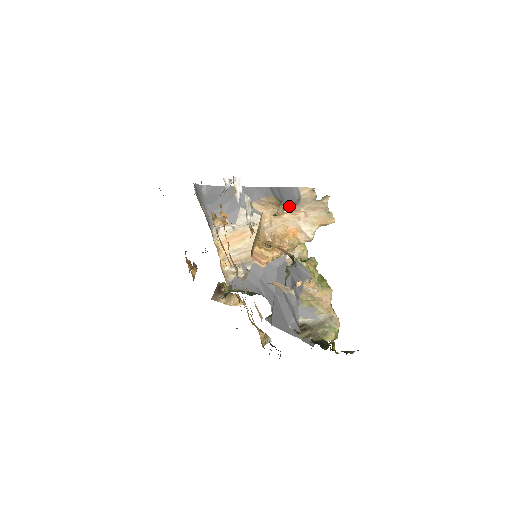
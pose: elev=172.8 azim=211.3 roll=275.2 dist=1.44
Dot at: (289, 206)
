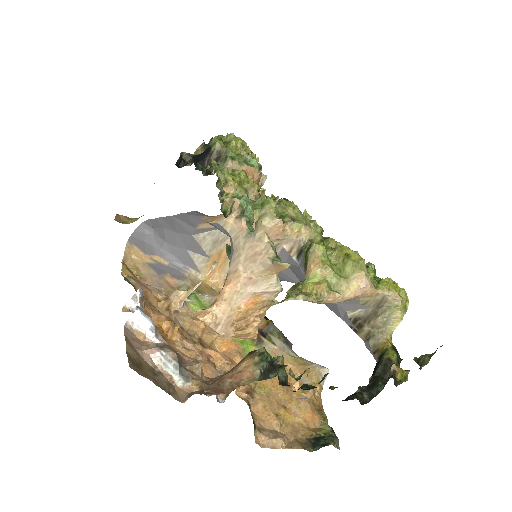
Dot at: occluded
